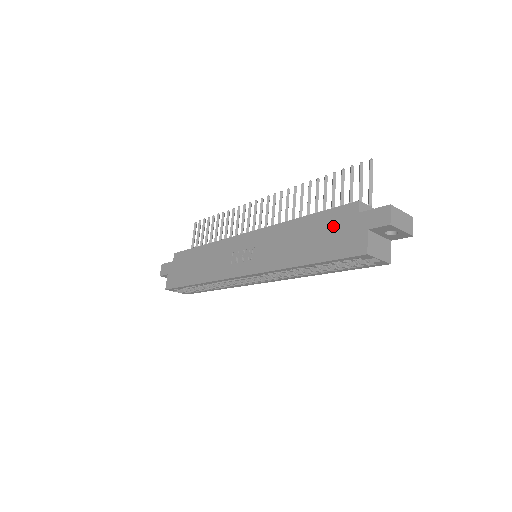
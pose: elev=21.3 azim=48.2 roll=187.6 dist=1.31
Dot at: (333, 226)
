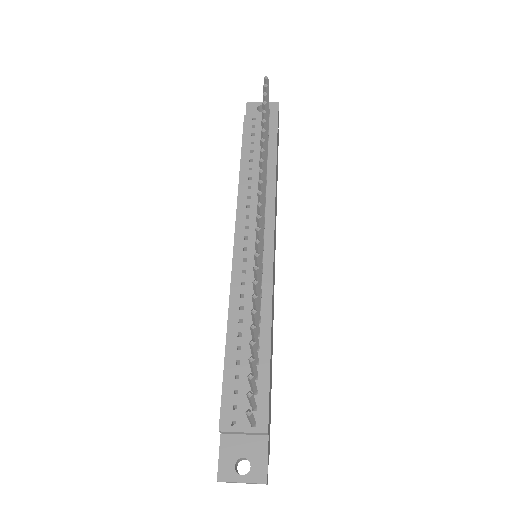
Dot at: occluded
